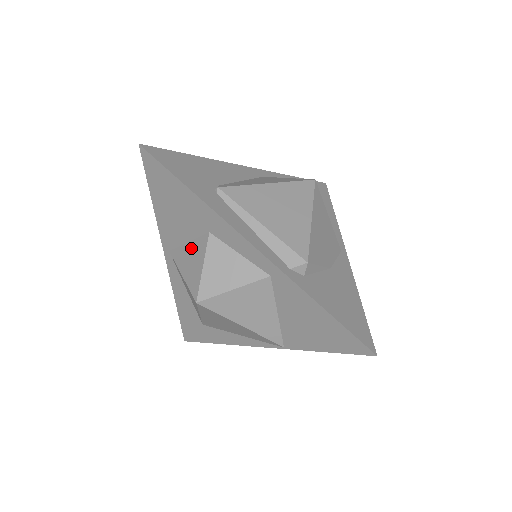
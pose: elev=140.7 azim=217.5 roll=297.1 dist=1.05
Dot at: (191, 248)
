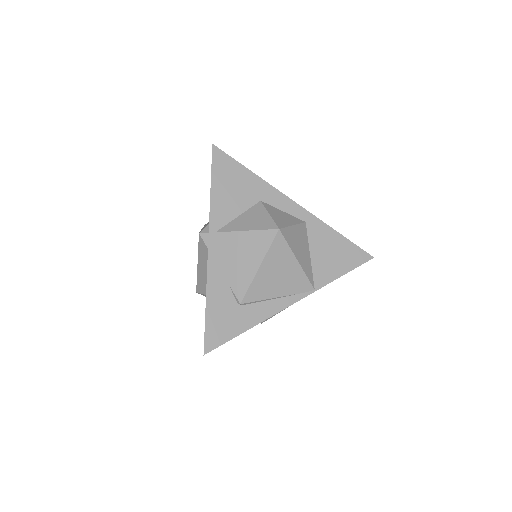
Dot at: (246, 215)
